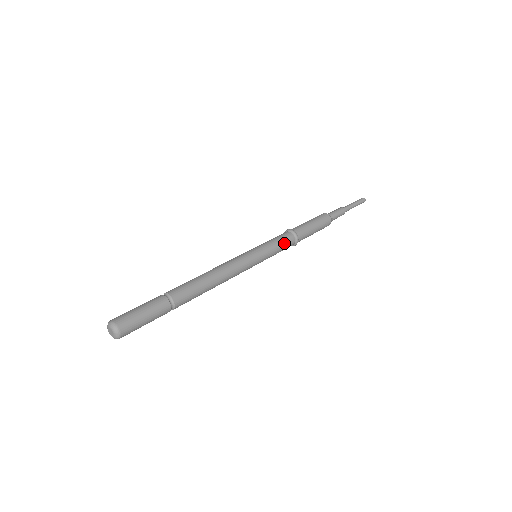
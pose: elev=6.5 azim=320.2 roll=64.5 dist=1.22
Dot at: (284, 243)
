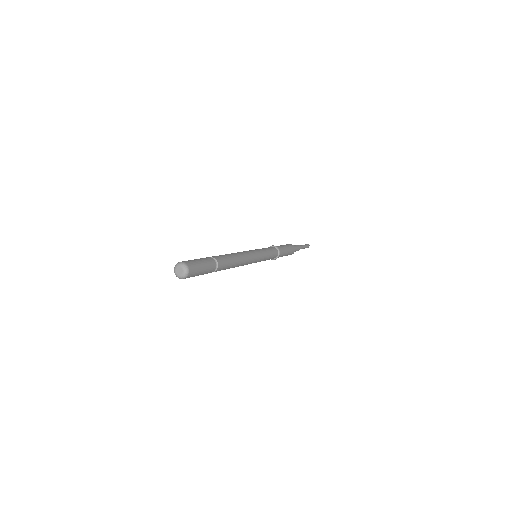
Dot at: (273, 254)
